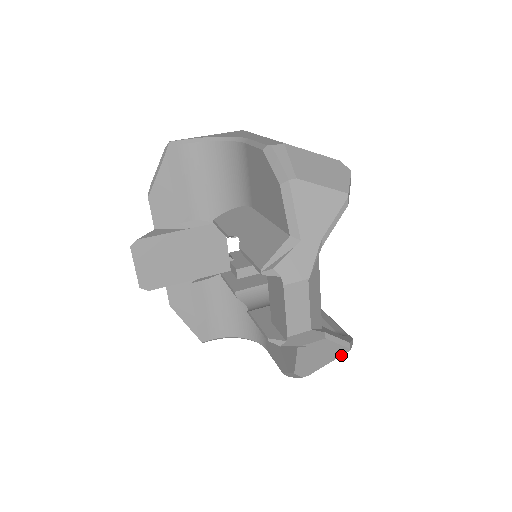
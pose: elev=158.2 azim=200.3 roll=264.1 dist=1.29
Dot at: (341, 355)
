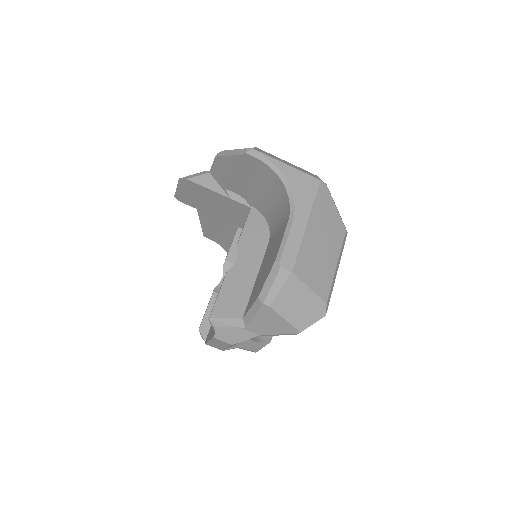
Dot at: occluded
